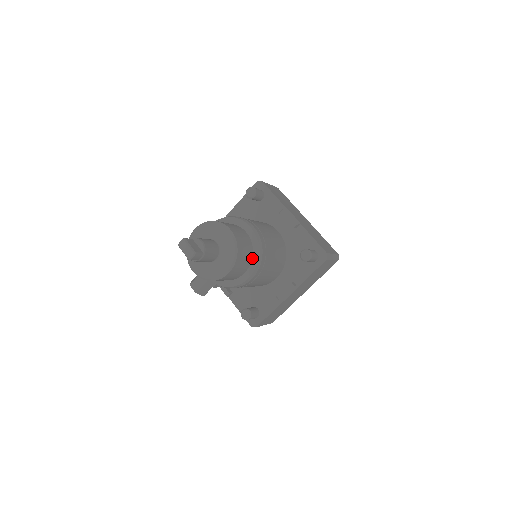
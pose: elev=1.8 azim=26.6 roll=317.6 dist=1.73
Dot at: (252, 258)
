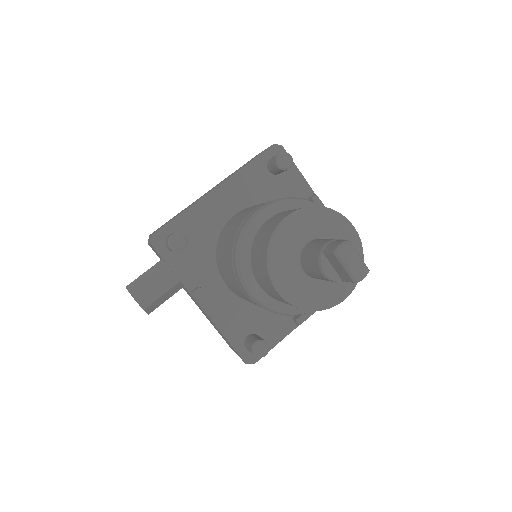
Dot at: occluded
